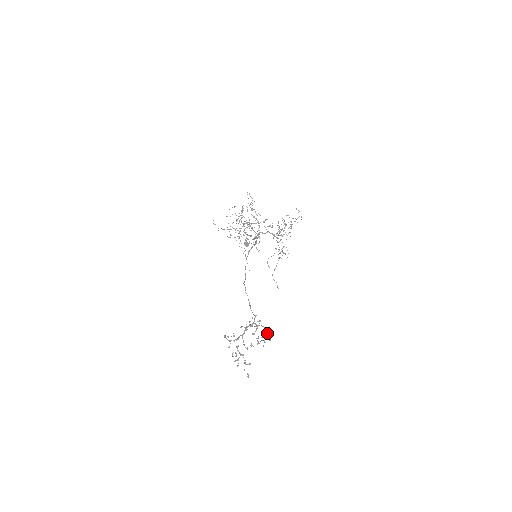
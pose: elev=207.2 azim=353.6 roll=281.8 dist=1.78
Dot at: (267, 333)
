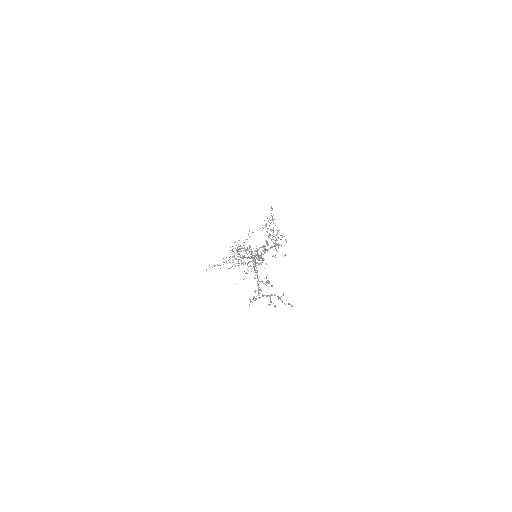
Dot at: occluded
